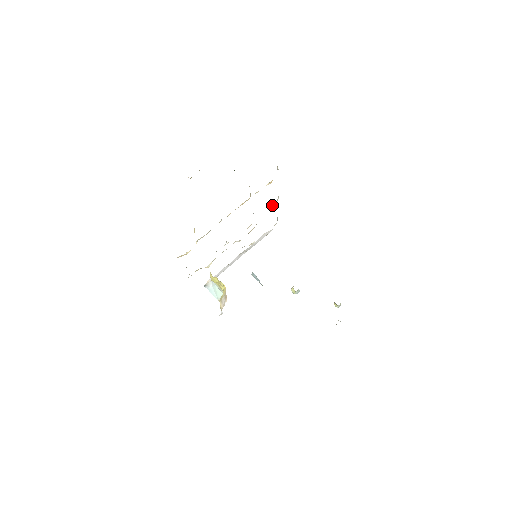
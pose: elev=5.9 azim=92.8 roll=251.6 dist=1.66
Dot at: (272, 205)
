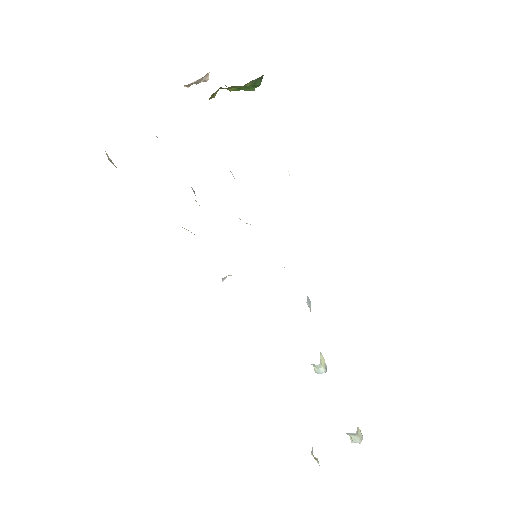
Dot at: occluded
